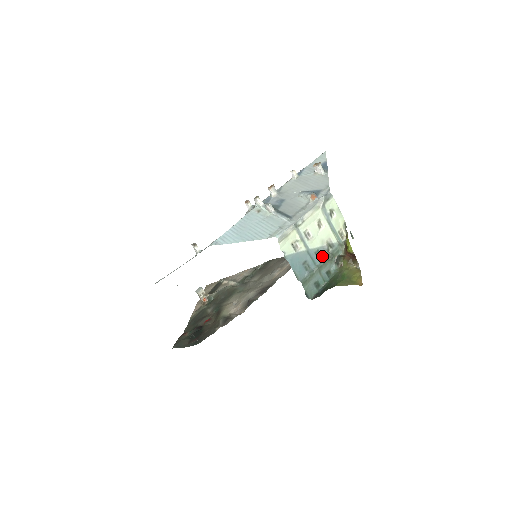
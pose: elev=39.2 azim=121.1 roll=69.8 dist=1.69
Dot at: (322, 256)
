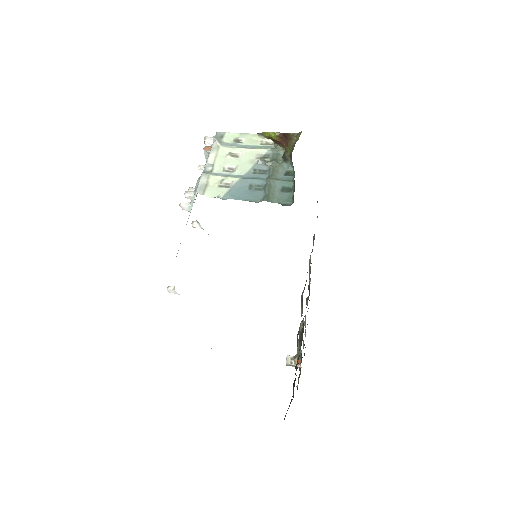
Dot at: (265, 170)
